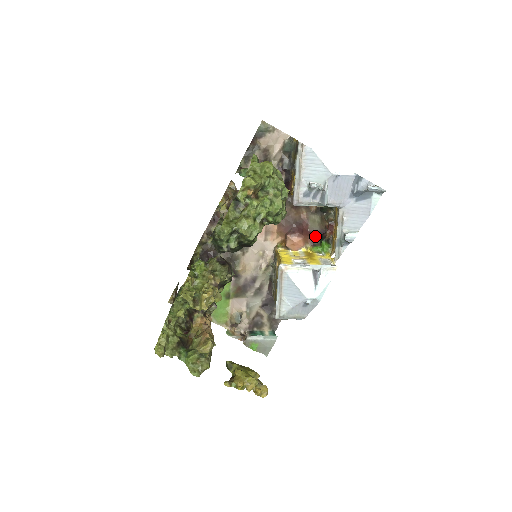
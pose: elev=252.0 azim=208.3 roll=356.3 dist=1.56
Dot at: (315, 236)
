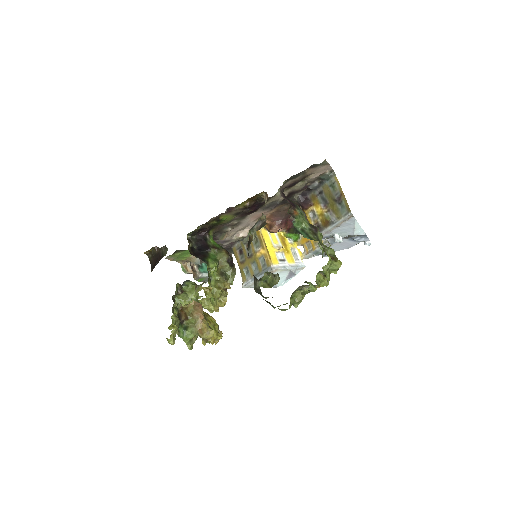
Dot at: (292, 225)
